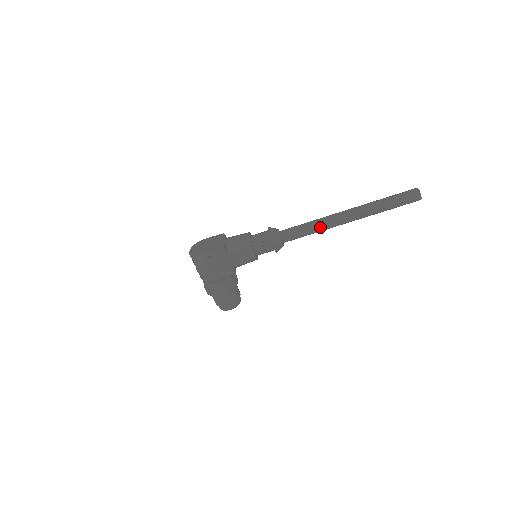
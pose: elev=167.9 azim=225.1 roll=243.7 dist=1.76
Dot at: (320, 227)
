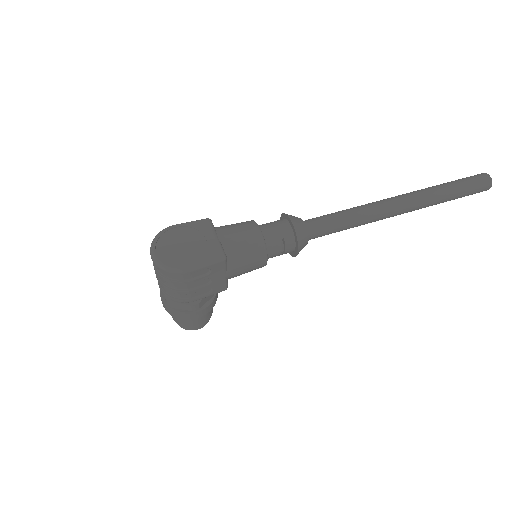
Dot at: (363, 222)
